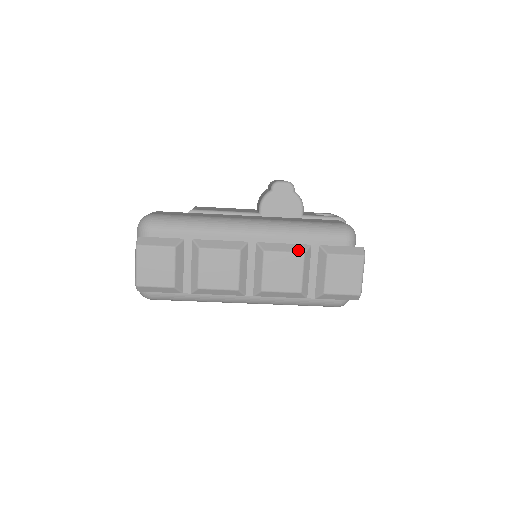
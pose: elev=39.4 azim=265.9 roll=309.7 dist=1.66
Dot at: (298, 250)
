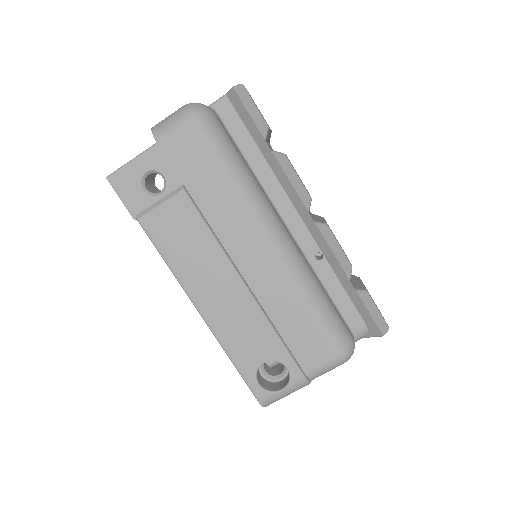
Dot at: occluded
